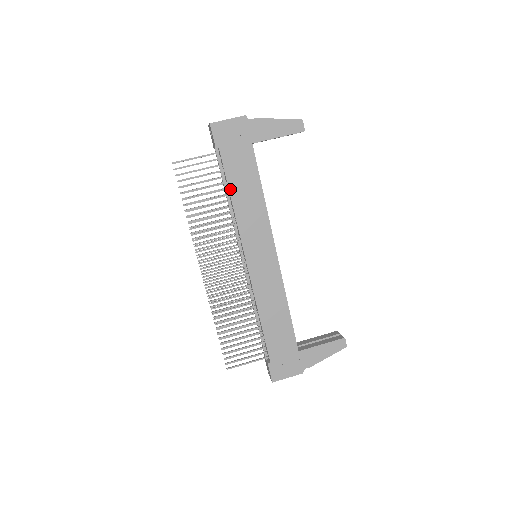
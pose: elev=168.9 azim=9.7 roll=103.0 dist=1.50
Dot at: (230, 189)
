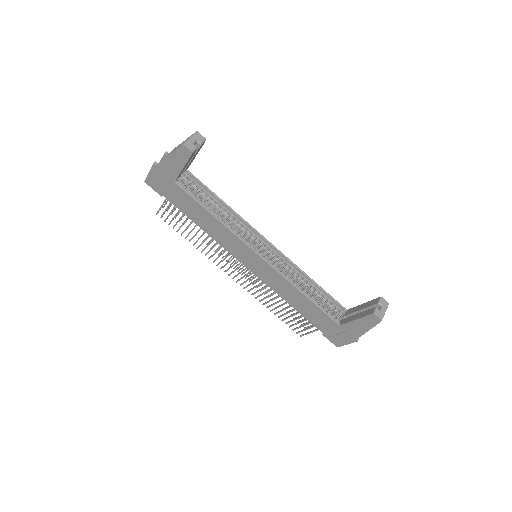
Dot at: (193, 221)
